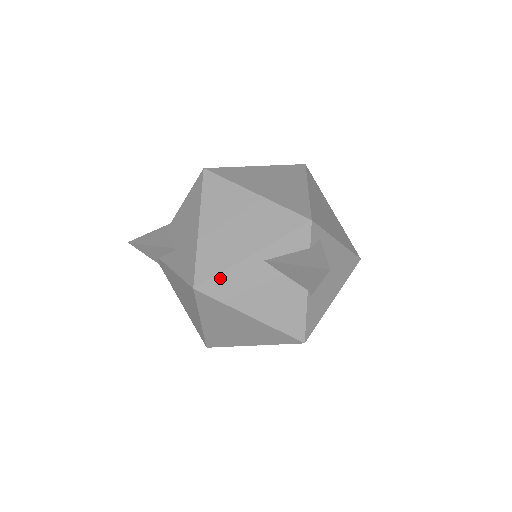
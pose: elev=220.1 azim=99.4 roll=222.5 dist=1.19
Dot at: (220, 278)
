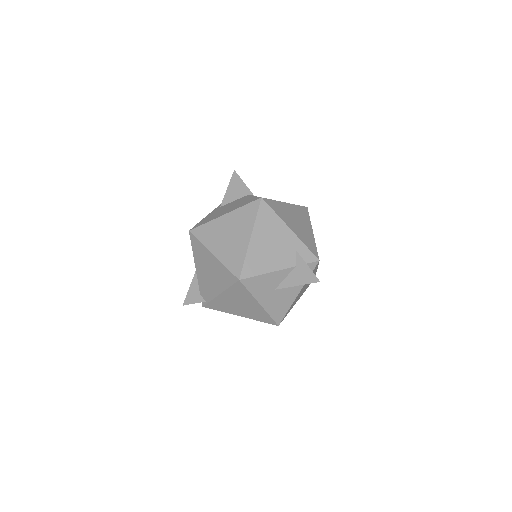
Dot at: (201, 222)
